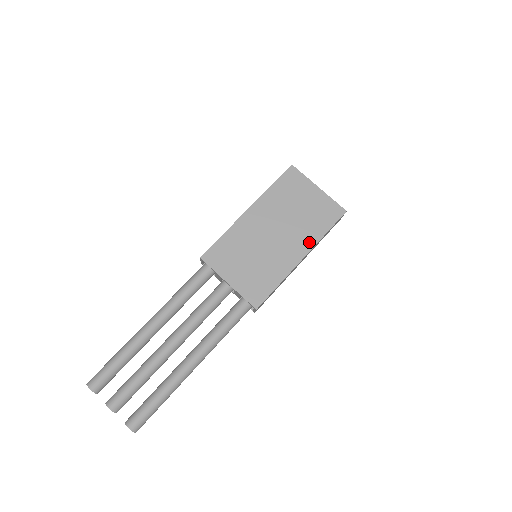
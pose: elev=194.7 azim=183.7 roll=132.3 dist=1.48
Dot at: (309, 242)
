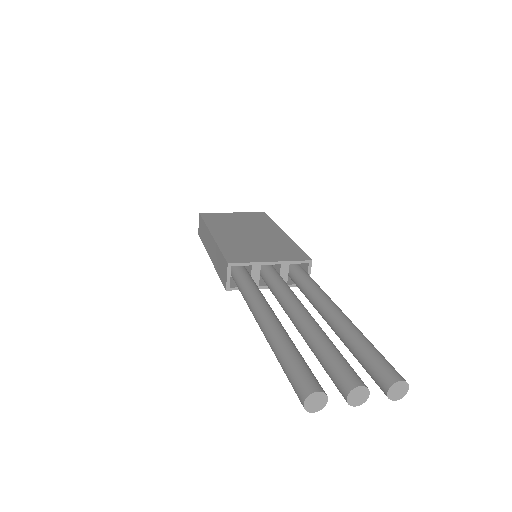
Dot at: (273, 227)
